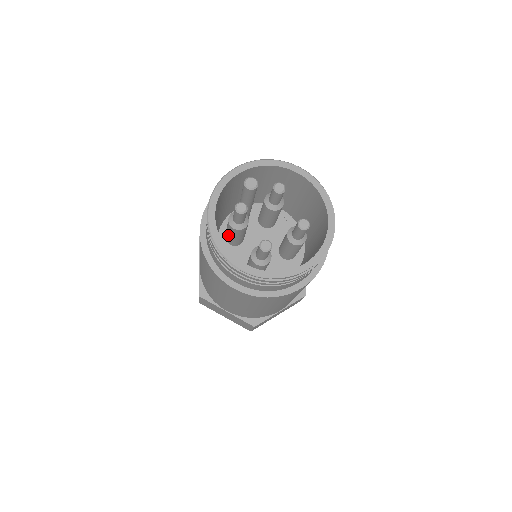
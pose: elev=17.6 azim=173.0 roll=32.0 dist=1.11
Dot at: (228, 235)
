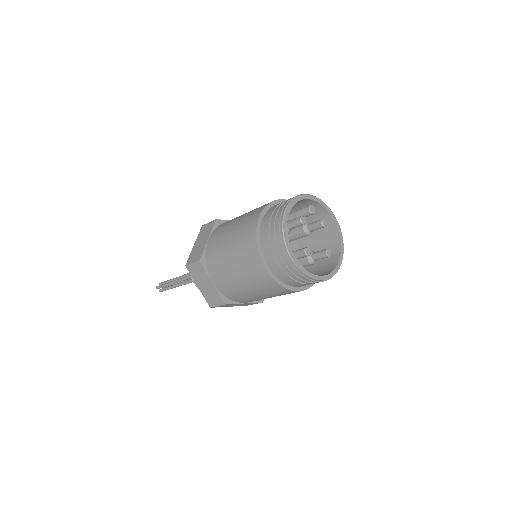
Dot at: occluded
